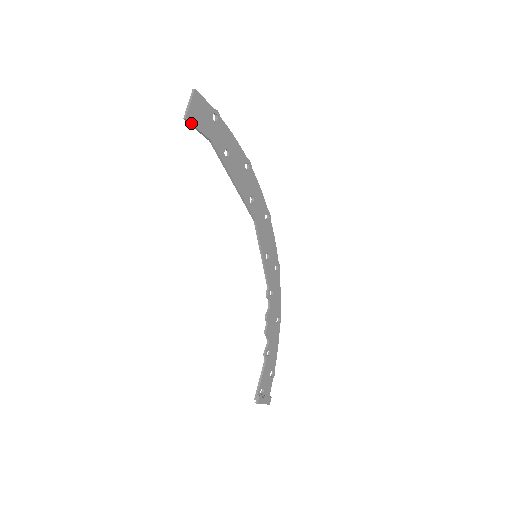
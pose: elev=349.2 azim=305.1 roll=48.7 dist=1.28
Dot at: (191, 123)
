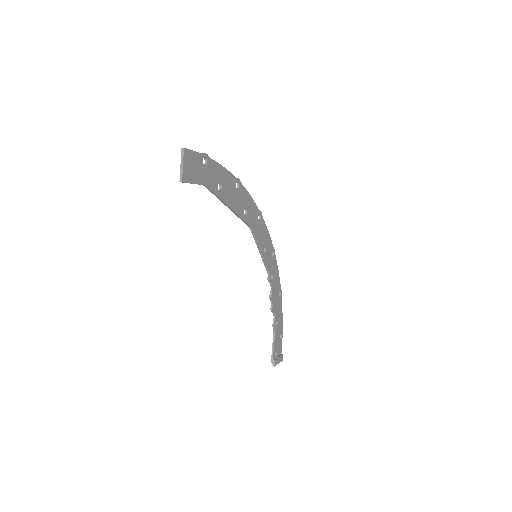
Dot at: (187, 182)
